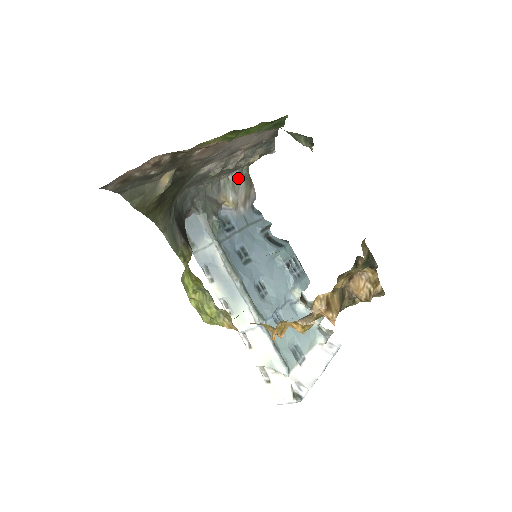
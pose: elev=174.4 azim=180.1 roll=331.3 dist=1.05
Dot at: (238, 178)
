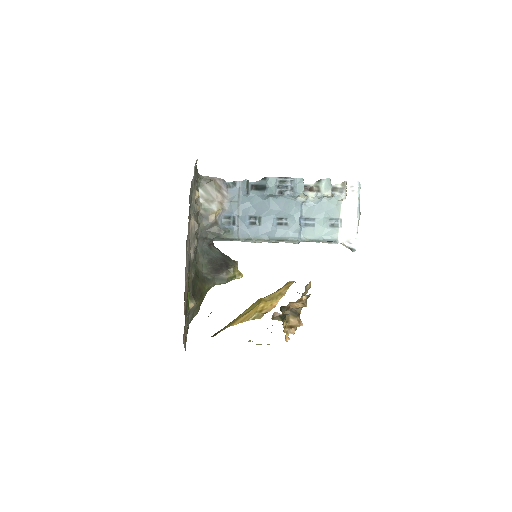
Dot at: (204, 191)
